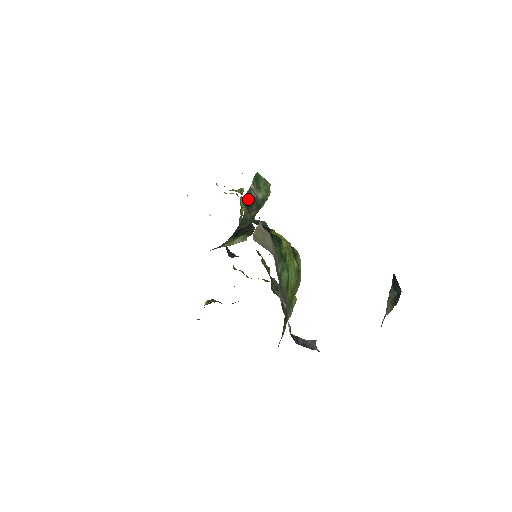
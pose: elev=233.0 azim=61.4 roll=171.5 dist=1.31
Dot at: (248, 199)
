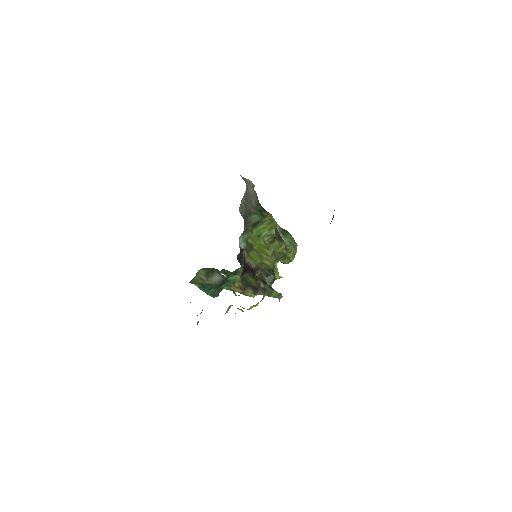
Dot at: occluded
